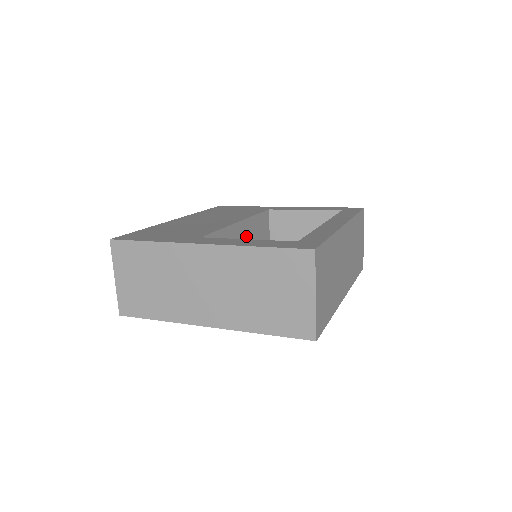
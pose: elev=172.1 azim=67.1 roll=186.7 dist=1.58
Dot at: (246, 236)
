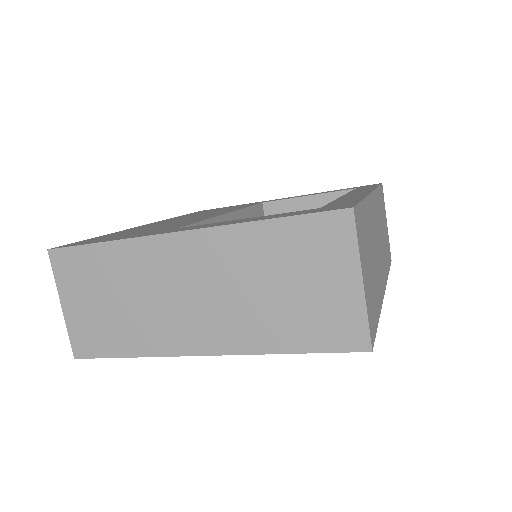
Dot at: occluded
